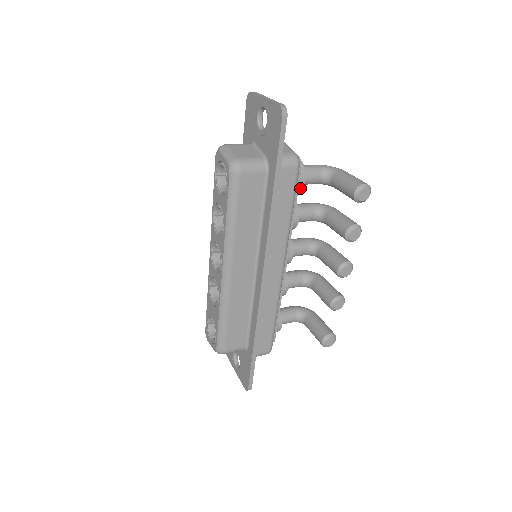
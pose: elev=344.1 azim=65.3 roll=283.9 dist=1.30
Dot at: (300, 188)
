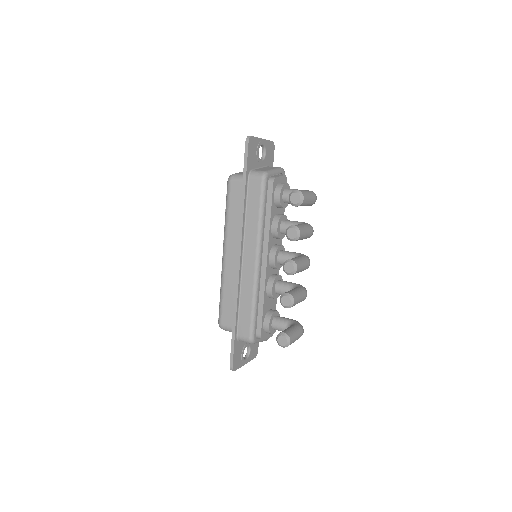
Dot at: (278, 202)
